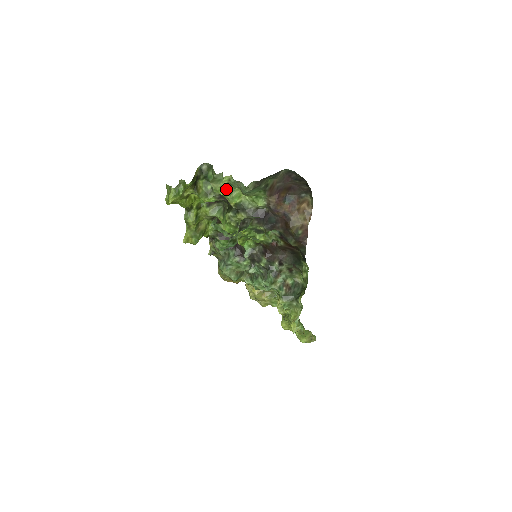
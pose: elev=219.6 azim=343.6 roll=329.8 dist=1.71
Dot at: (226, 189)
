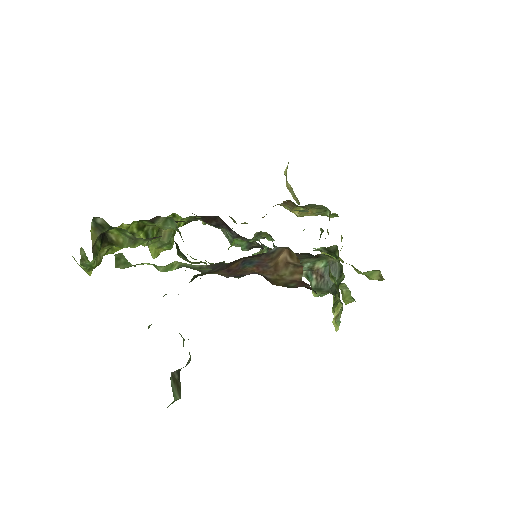
Dot at: (145, 263)
